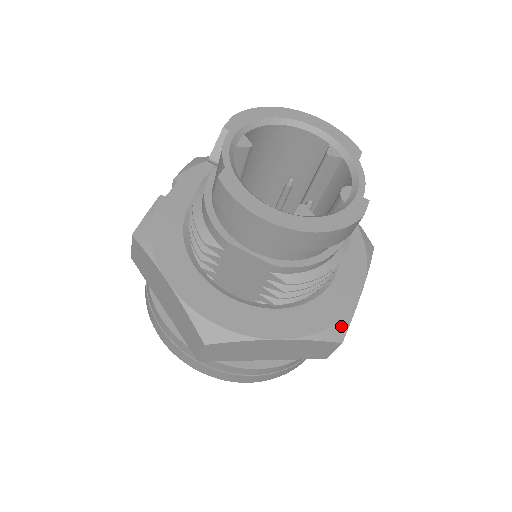
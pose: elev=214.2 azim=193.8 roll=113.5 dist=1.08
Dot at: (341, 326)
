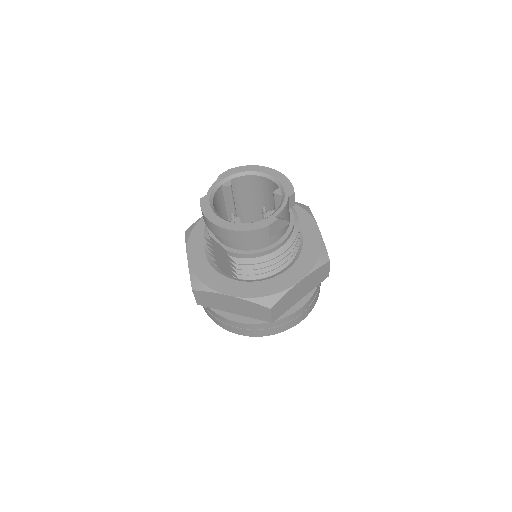
Dot at: (272, 298)
